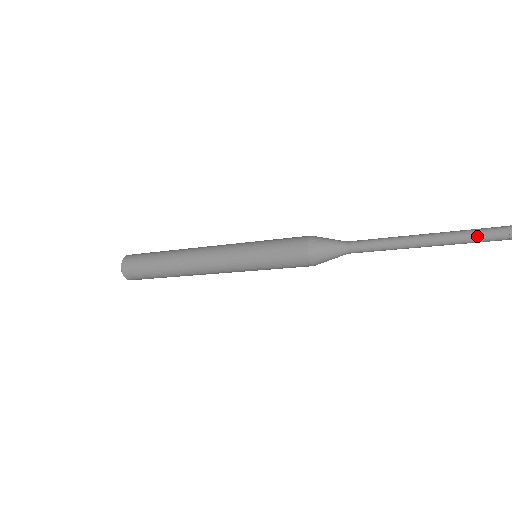
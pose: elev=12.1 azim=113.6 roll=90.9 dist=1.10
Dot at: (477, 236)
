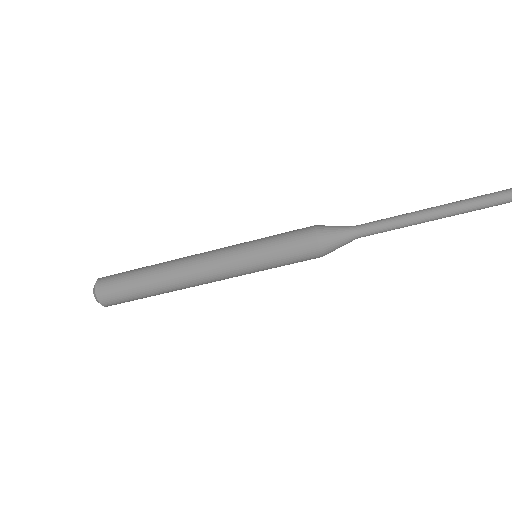
Dot at: (486, 203)
